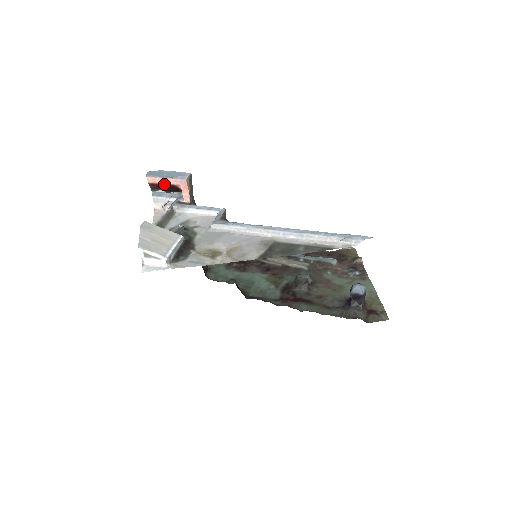
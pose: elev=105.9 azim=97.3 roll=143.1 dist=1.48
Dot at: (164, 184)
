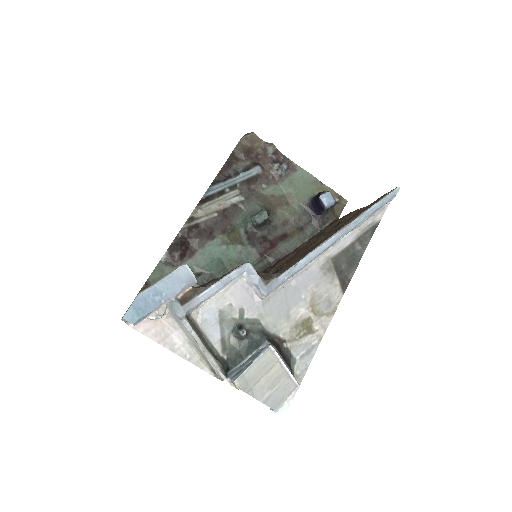
Dot at: occluded
